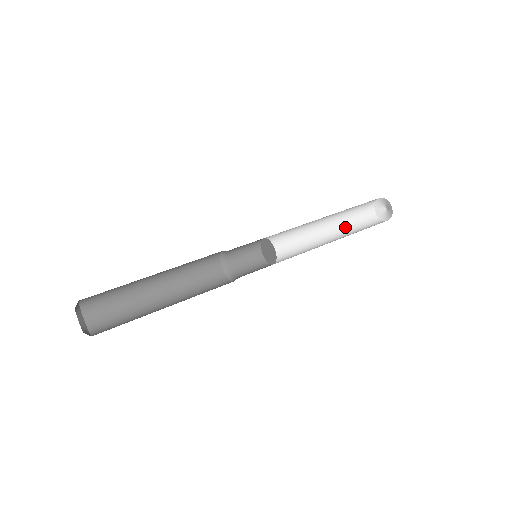
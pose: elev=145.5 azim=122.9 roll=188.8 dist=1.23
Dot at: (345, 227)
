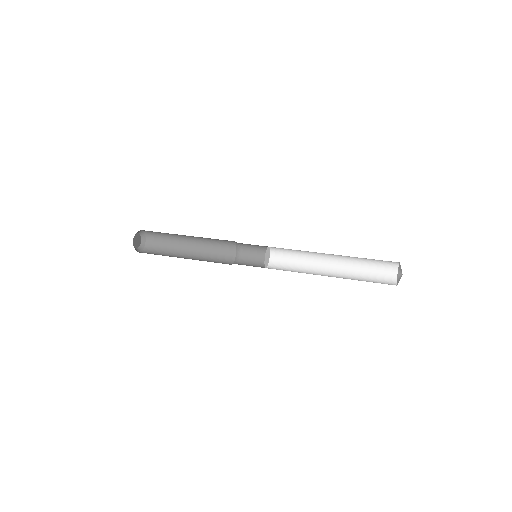
Dot at: (355, 272)
